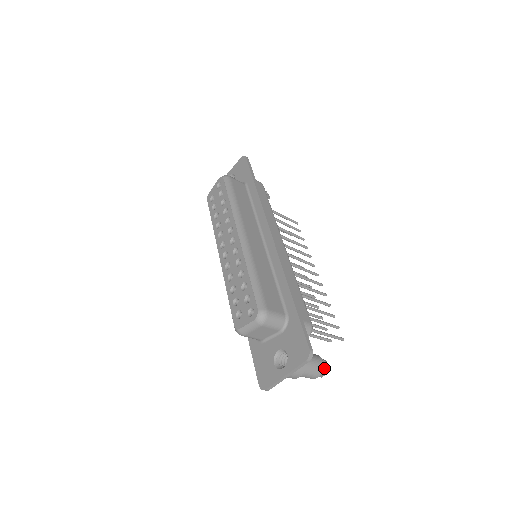
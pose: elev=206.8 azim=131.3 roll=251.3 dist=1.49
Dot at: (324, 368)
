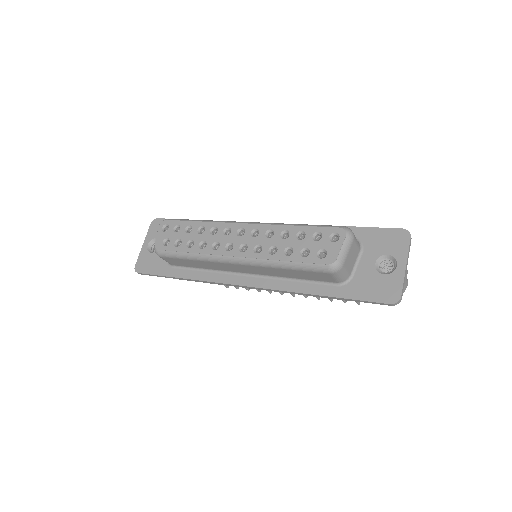
Dot at: occluded
